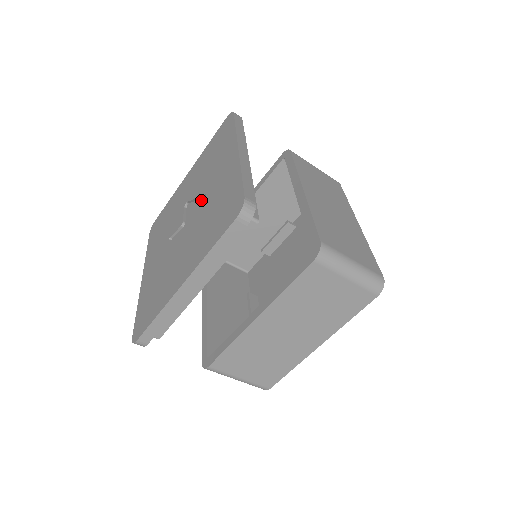
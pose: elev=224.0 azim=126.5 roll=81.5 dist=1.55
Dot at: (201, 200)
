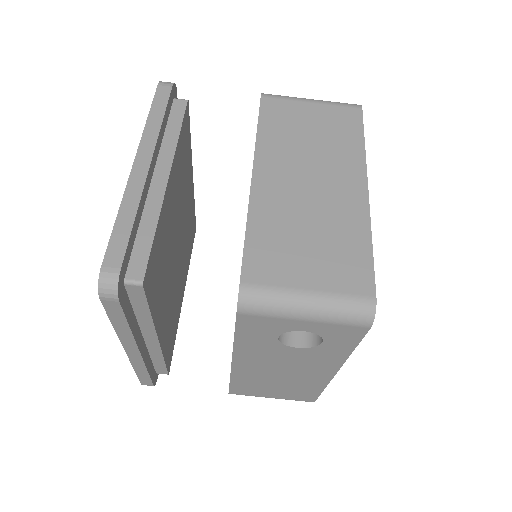
Dot at: occluded
